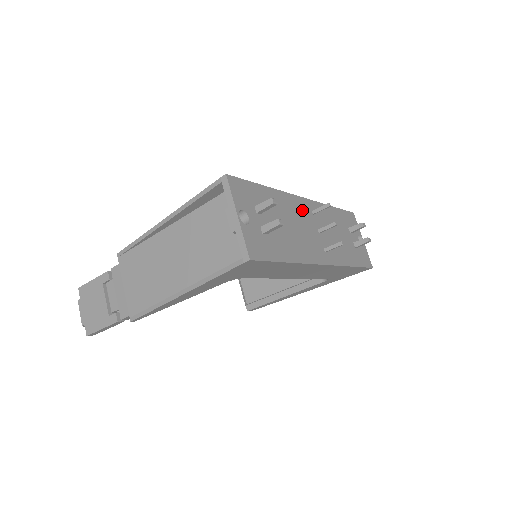
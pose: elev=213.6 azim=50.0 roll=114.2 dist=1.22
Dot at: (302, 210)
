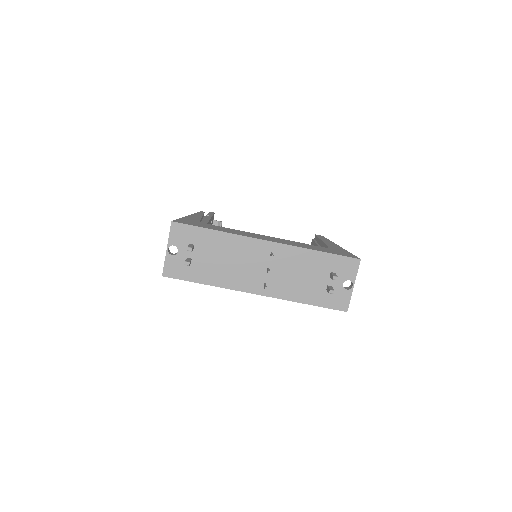
Dot at: (255, 250)
